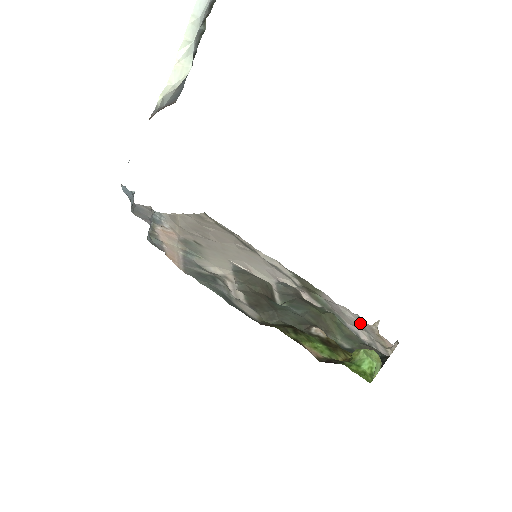
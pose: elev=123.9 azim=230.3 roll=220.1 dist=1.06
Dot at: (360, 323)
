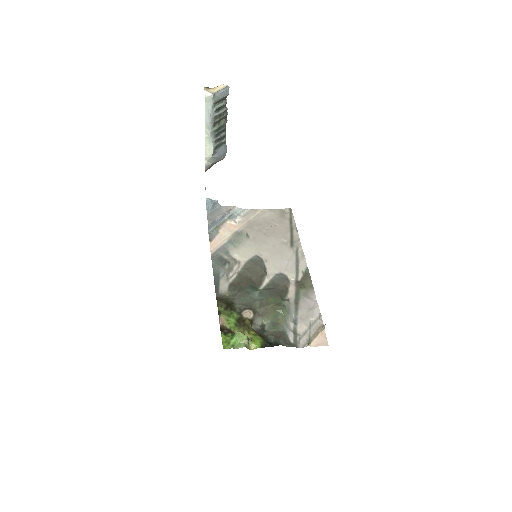
Dot at: (315, 320)
